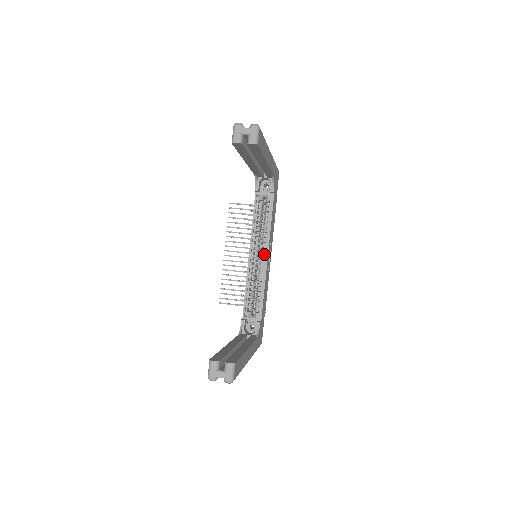
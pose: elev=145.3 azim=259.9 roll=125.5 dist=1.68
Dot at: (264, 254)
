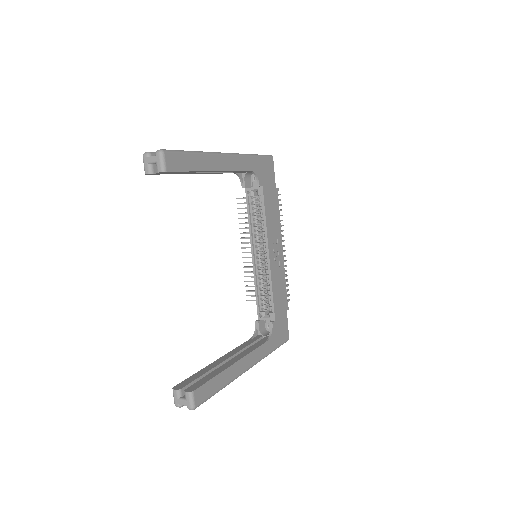
Dot at: occluded
